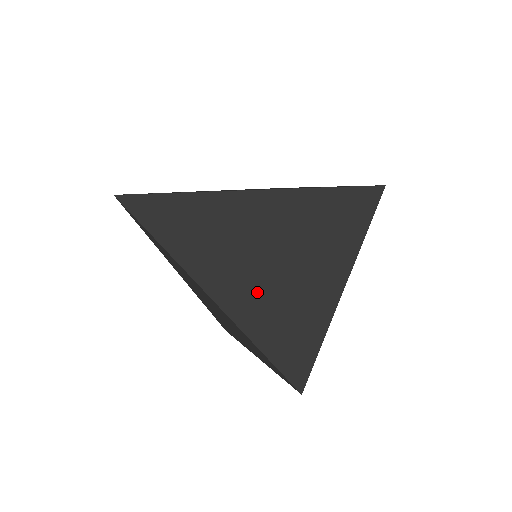
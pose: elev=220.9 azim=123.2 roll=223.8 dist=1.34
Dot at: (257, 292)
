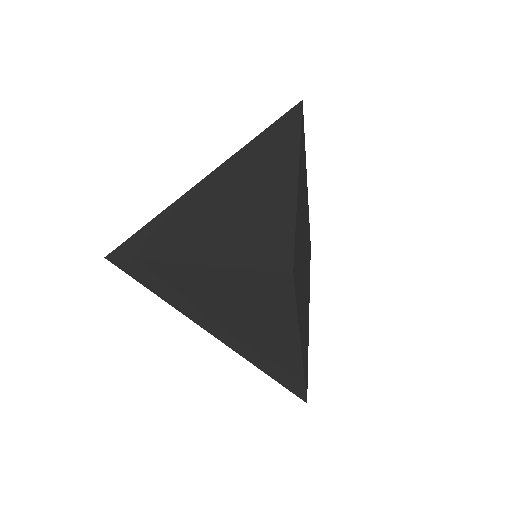
Dot at: (235, 336)
